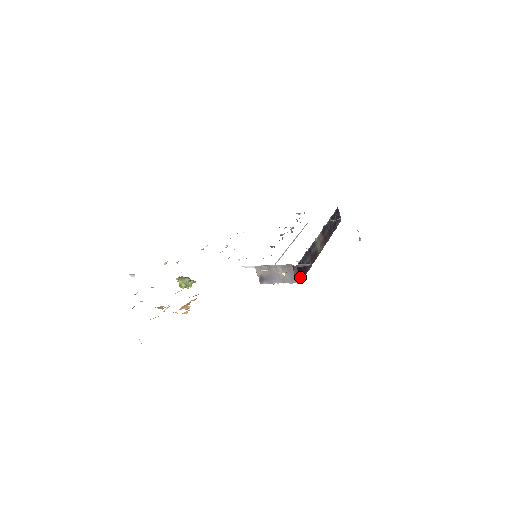
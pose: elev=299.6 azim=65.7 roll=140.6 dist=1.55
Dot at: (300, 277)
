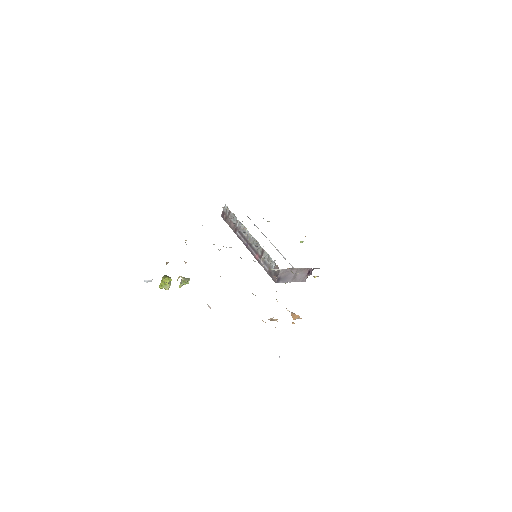
Dot at: (306, 277)
